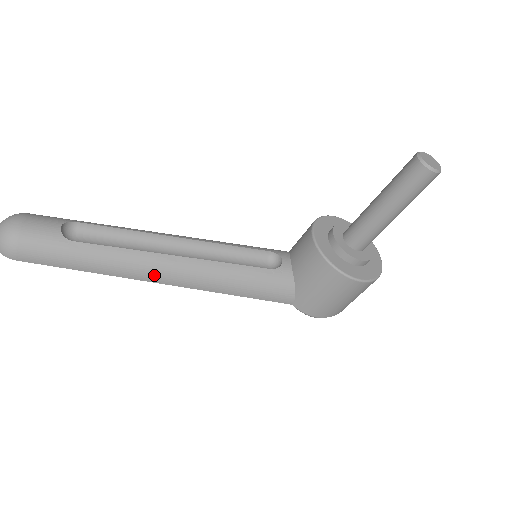
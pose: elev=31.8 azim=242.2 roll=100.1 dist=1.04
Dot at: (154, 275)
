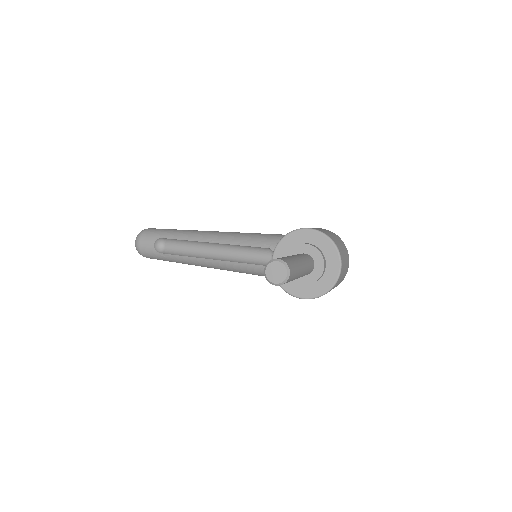
Dot at: occluded
